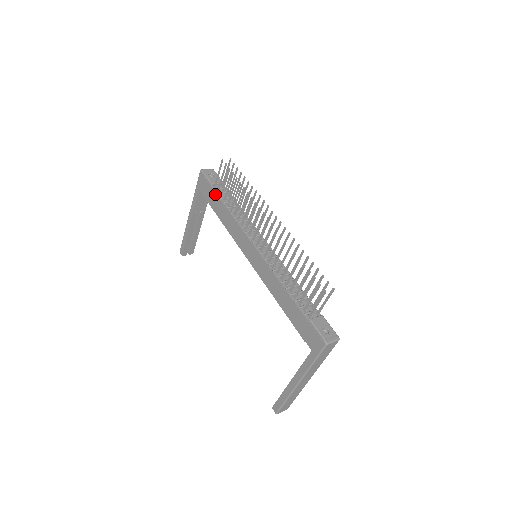
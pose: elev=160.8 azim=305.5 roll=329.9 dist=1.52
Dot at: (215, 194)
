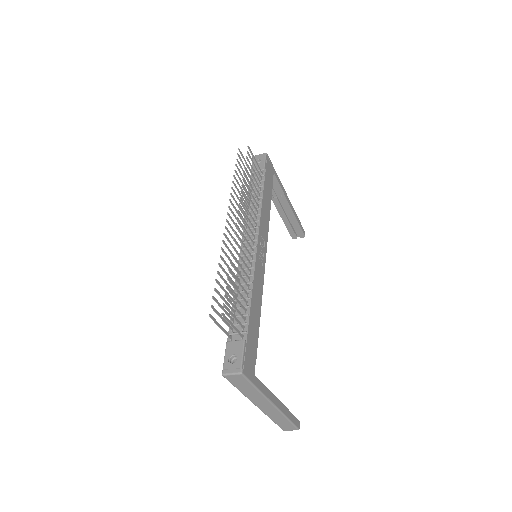
Dot at: occluded
